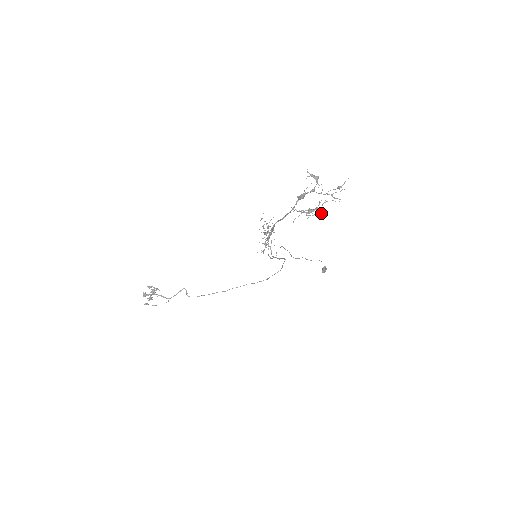
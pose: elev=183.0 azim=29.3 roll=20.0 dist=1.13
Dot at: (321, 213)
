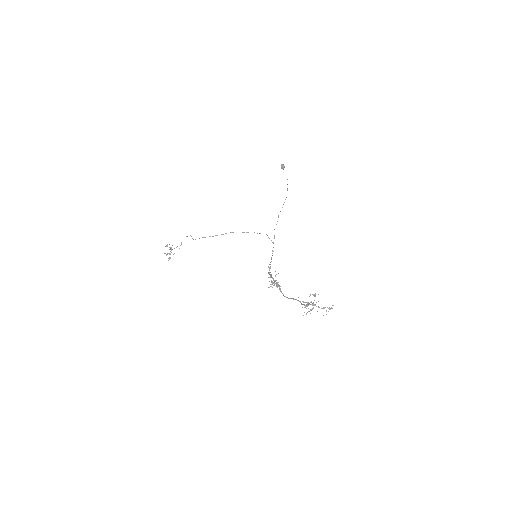
Dot at: occluded
